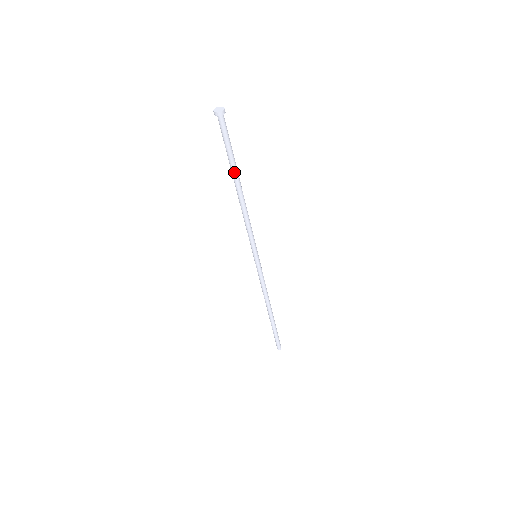
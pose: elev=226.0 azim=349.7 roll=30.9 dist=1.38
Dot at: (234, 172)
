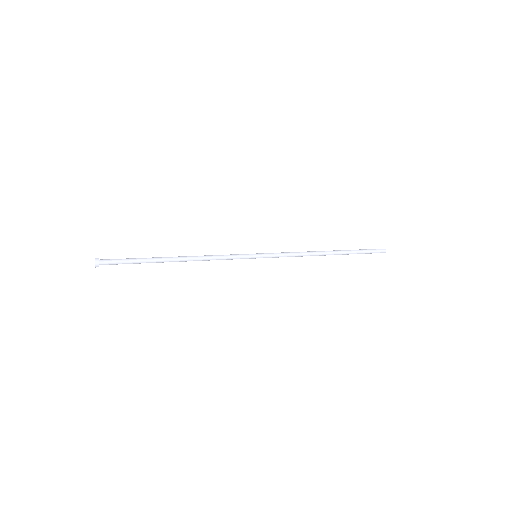
Dot at: (157, 262)
